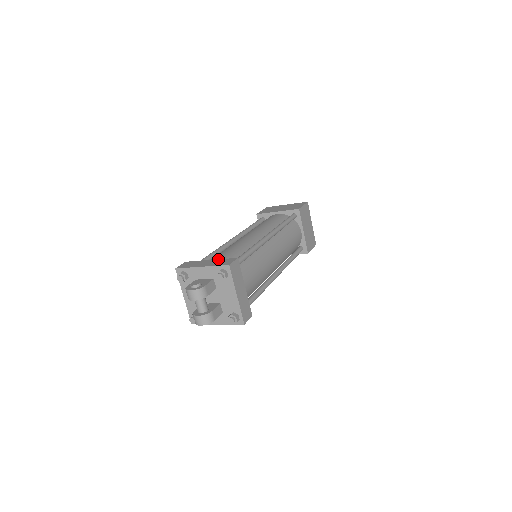
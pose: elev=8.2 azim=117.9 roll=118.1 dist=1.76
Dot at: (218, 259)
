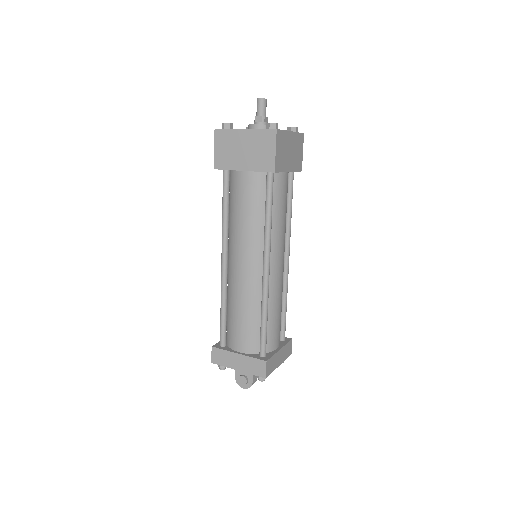
Dot at: (246, 357)
